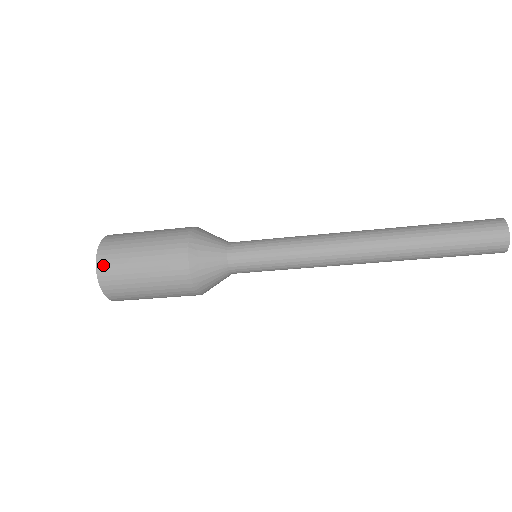
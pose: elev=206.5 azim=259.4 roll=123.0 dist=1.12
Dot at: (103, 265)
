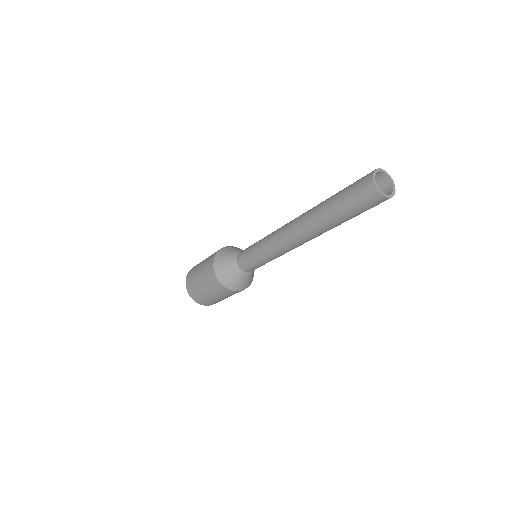
Dot at: (202, 303)
